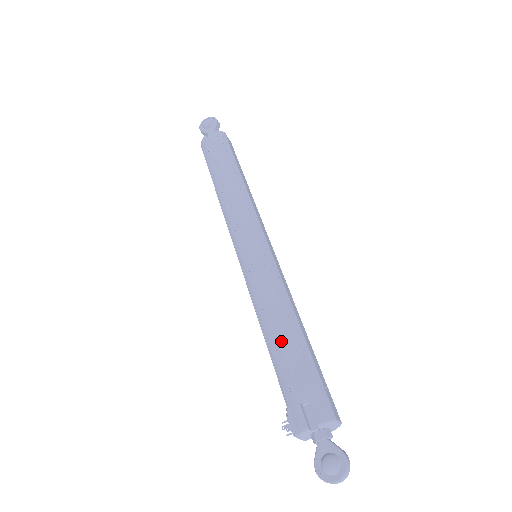
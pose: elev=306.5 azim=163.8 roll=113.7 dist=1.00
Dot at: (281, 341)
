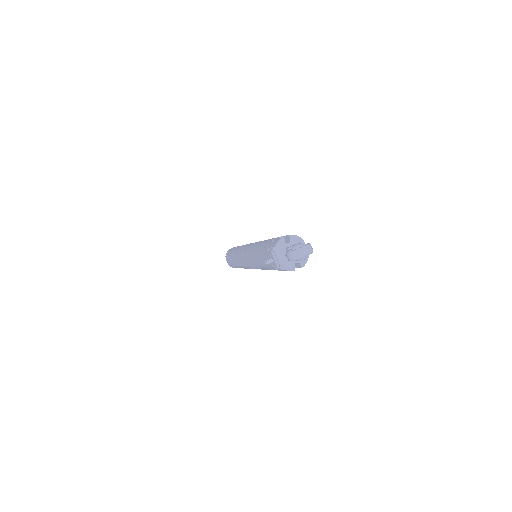
Dot at: occluded
